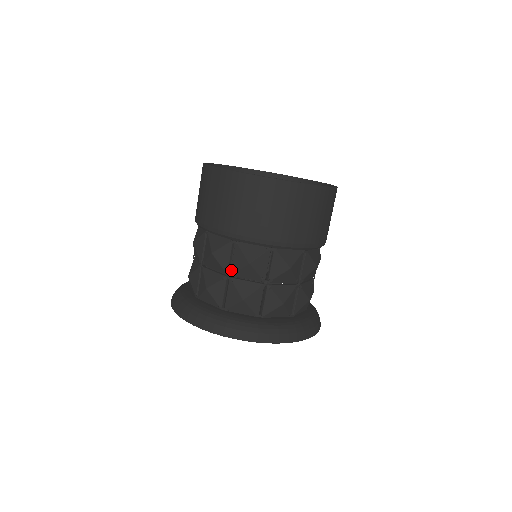
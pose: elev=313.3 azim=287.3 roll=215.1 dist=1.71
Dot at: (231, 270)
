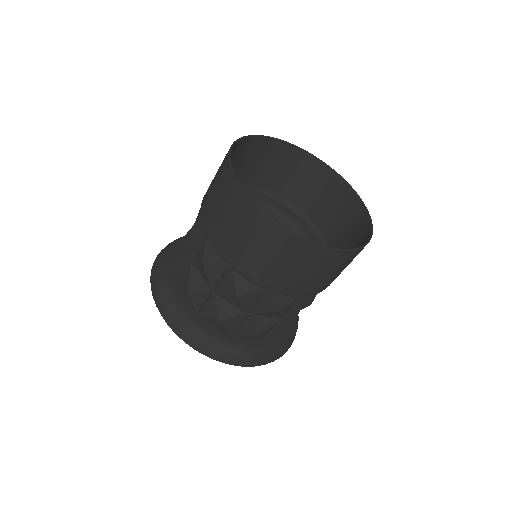
Dot at: (194, 257)
